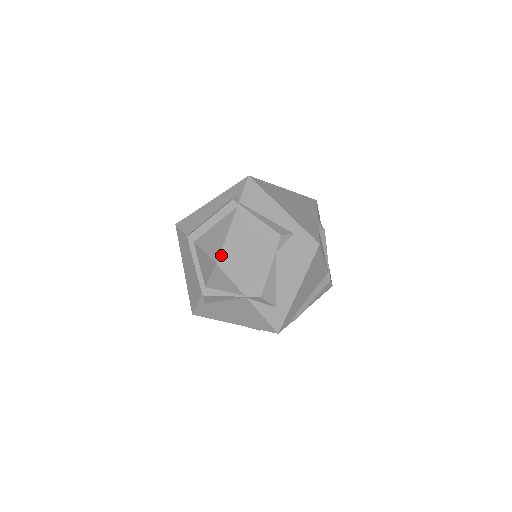
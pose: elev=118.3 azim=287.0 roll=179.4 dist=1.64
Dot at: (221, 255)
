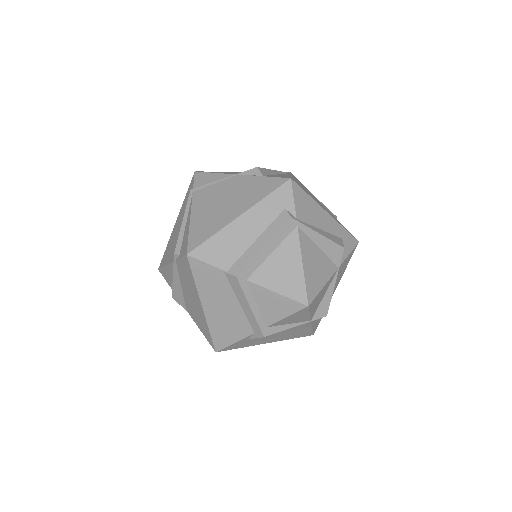
Dot at: (308, 294)
